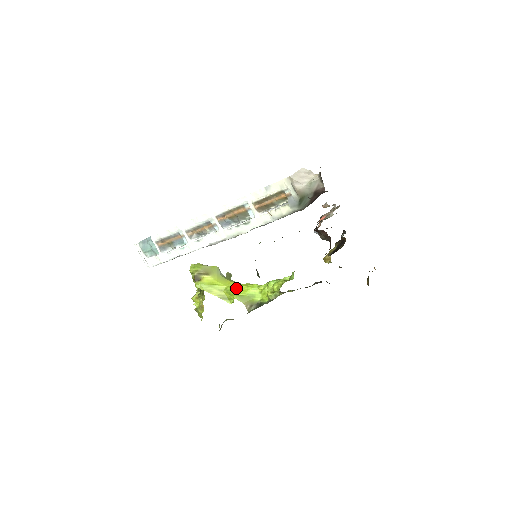
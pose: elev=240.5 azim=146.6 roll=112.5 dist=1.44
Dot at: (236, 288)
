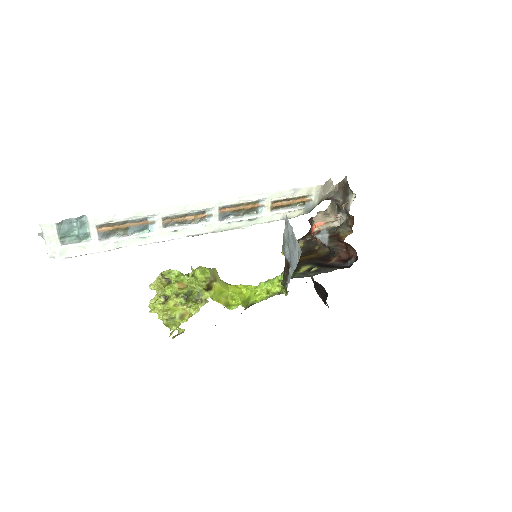
Dot at: (239, 293)
